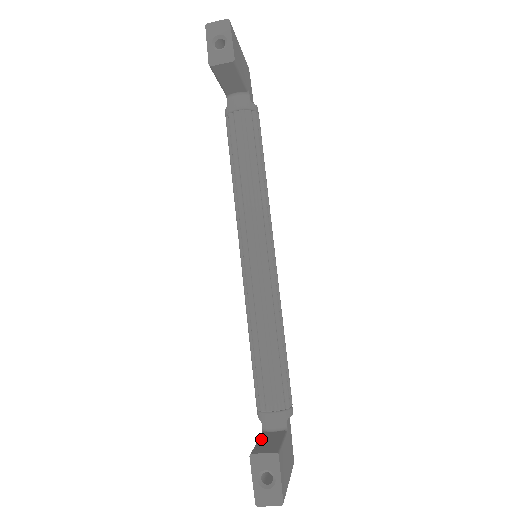
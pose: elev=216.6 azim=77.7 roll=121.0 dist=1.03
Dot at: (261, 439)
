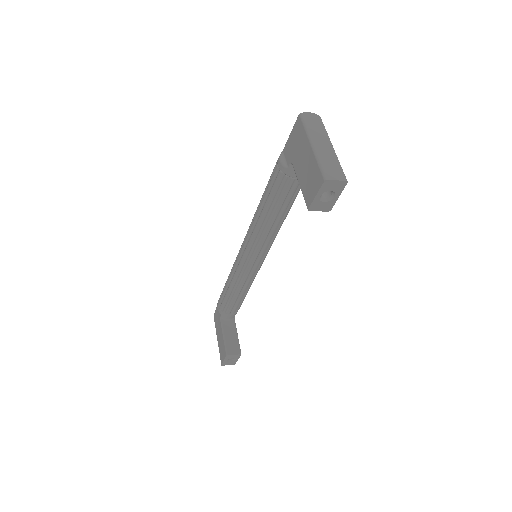
Dot at: (225, 333)
